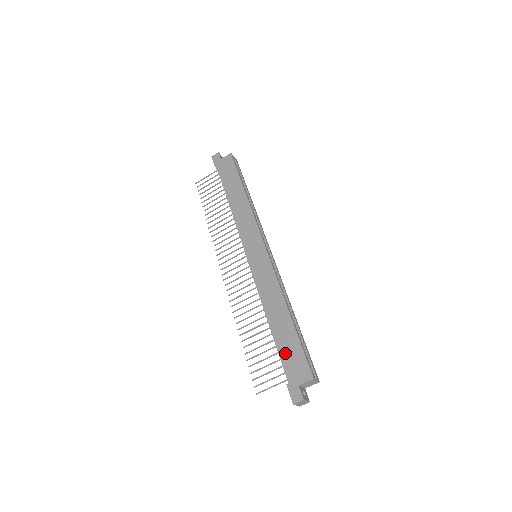
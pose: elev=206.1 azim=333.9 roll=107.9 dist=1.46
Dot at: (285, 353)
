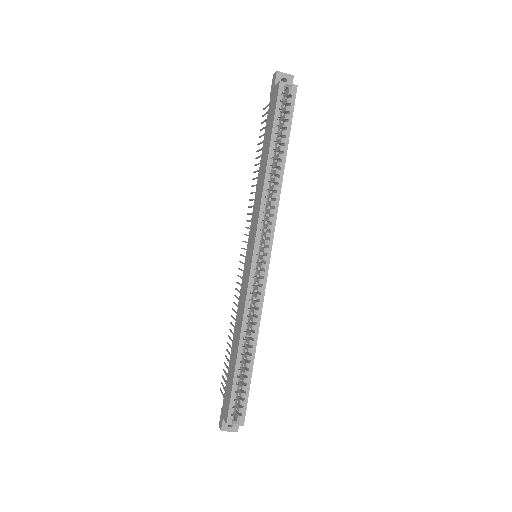
Dot at: (228, 381)
